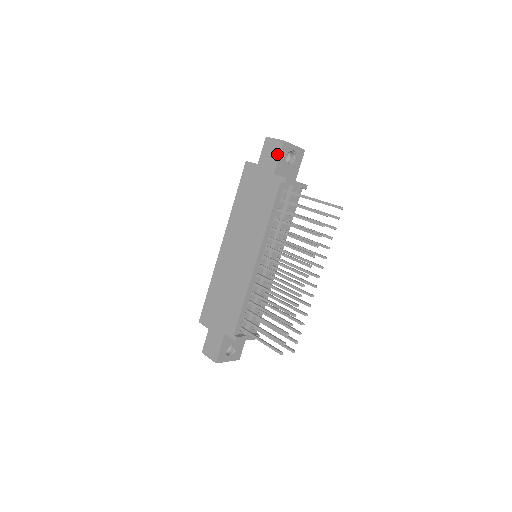
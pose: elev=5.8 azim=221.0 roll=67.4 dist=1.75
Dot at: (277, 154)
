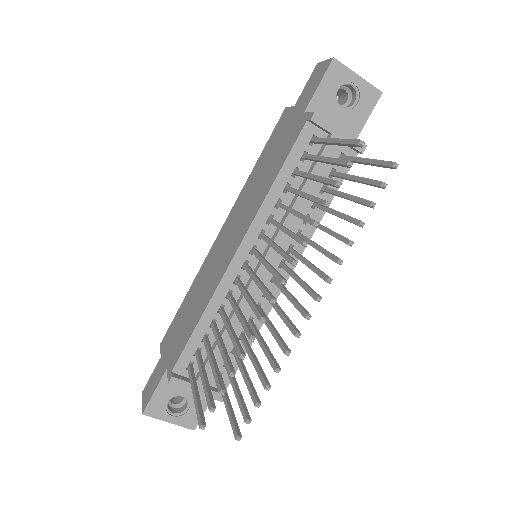
Dot at: (318, 81)
